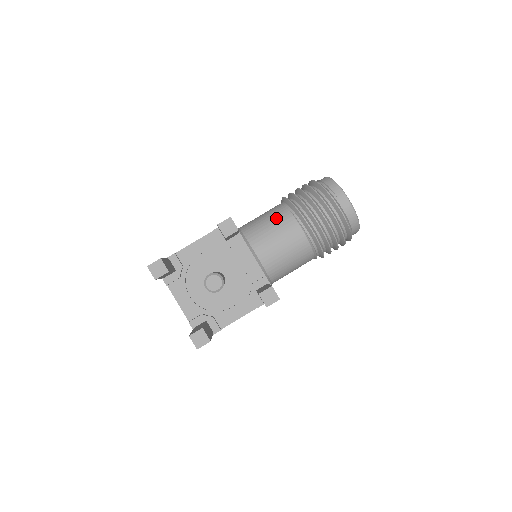
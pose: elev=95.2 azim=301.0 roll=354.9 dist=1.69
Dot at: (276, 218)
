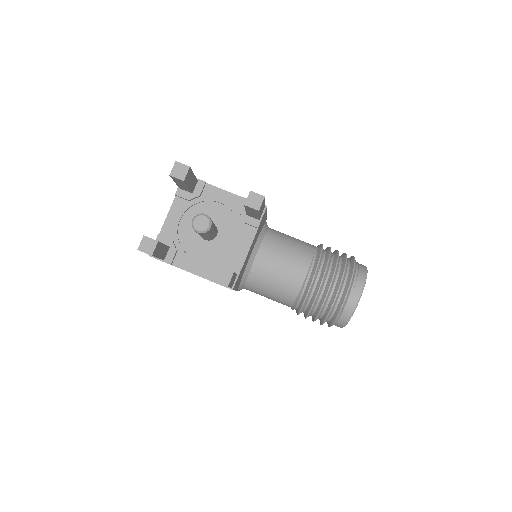
Dot at: (299, 249)
